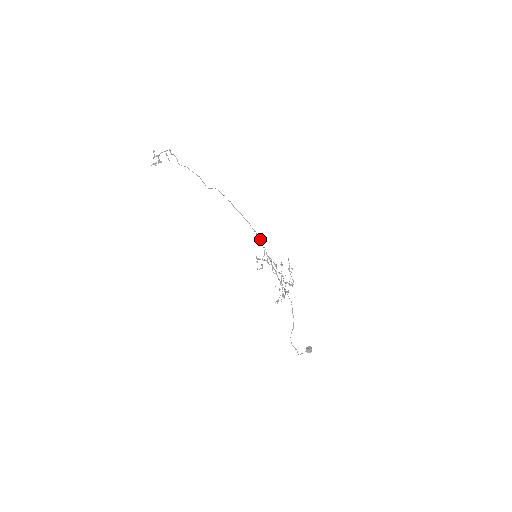
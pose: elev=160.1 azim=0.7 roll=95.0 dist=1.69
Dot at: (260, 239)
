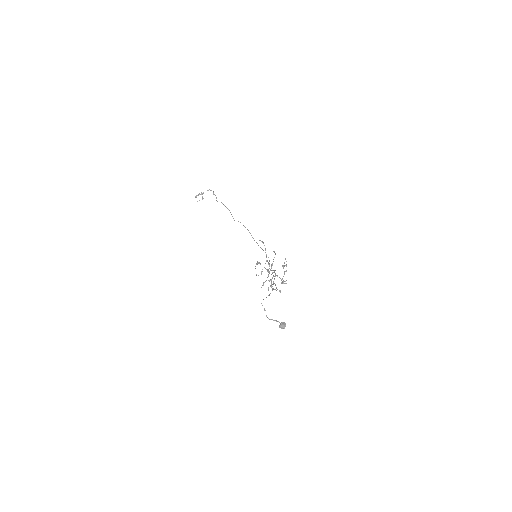
Dot at: (263, 242)
